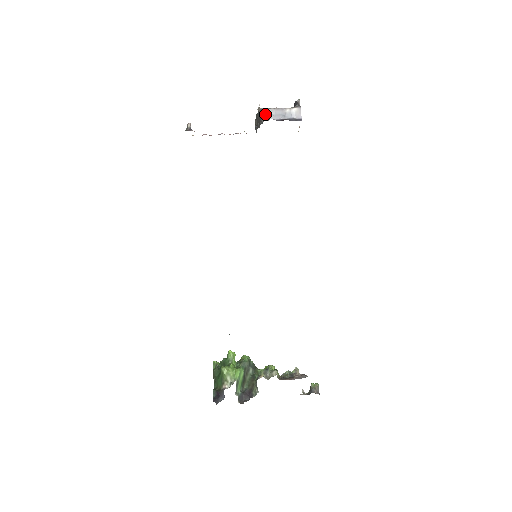
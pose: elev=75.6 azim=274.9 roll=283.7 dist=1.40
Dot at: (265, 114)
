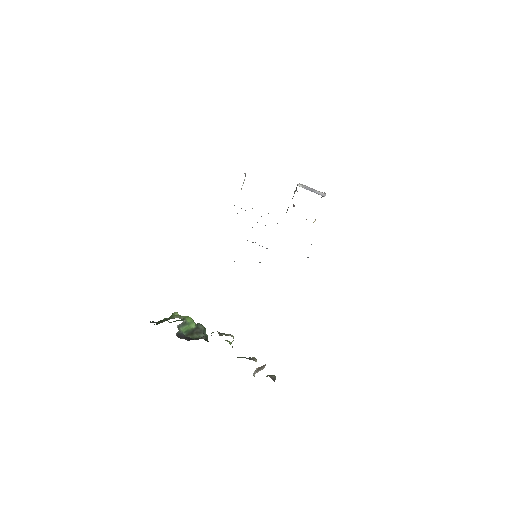
Dot at: (300, 185)
